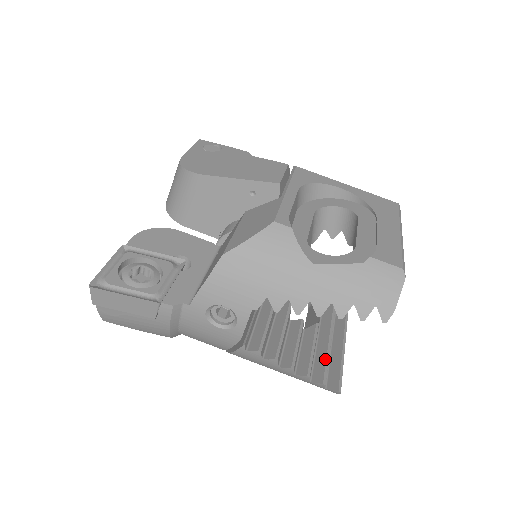
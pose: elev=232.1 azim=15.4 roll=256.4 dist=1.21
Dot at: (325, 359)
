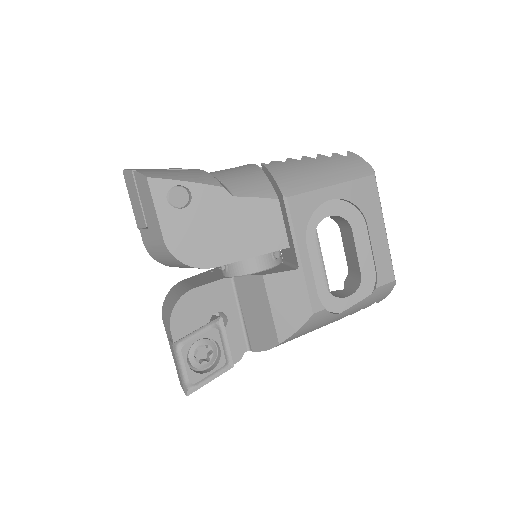
Dot at: occluded
